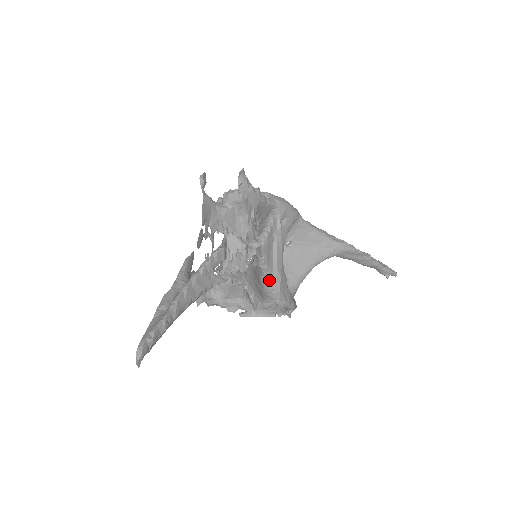
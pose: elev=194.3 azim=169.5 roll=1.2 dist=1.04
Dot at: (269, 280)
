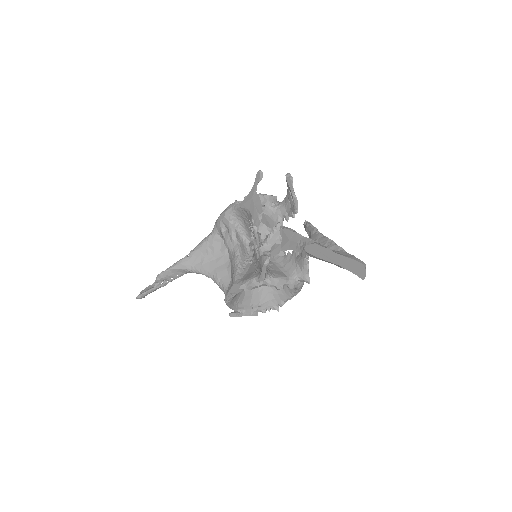
Dot at: occluded
